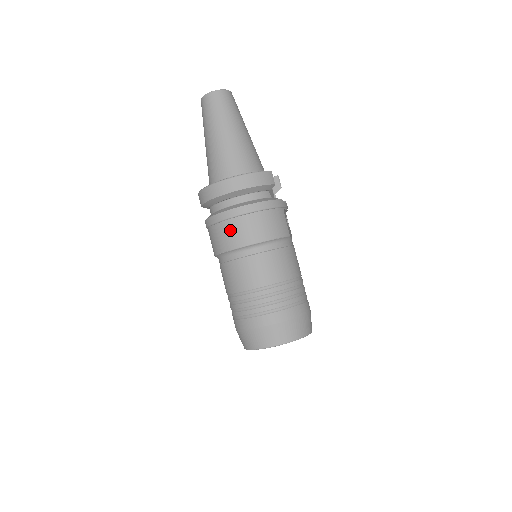
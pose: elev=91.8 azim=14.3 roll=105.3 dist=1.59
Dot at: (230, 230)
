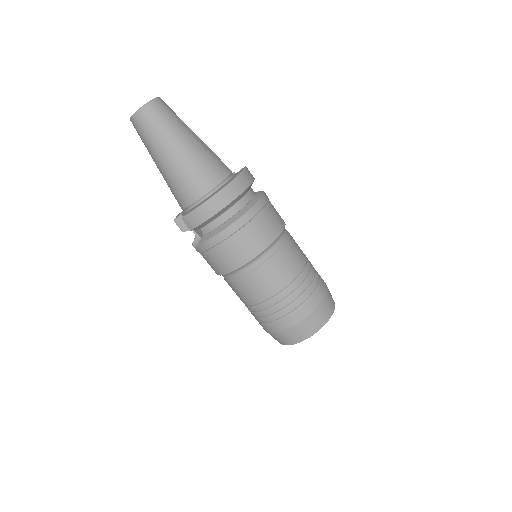
Dot at: (249, 237)
